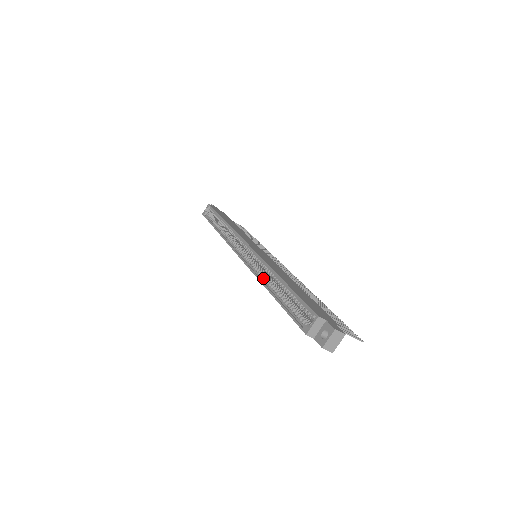
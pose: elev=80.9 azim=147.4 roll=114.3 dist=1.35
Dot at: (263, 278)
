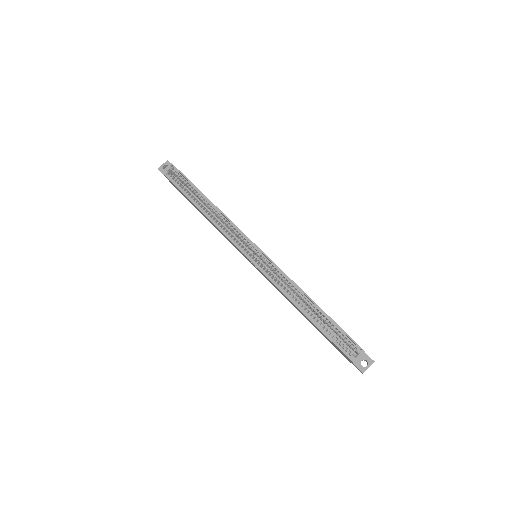
Dot at: (289, 294)
